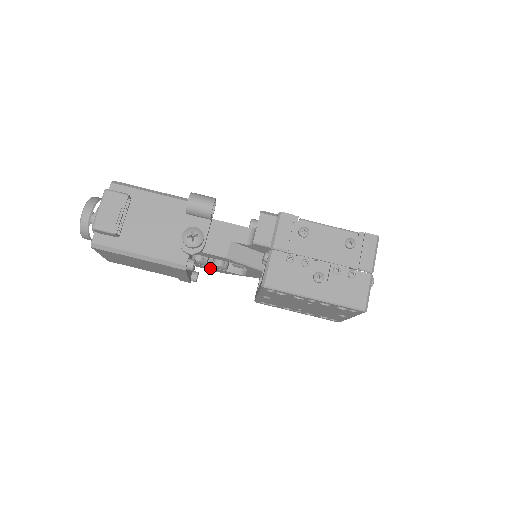
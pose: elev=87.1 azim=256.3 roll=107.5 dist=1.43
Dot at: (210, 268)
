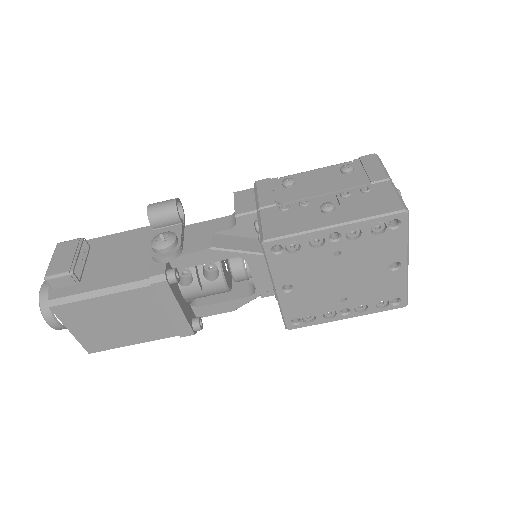
Dot at: (213, 308)
